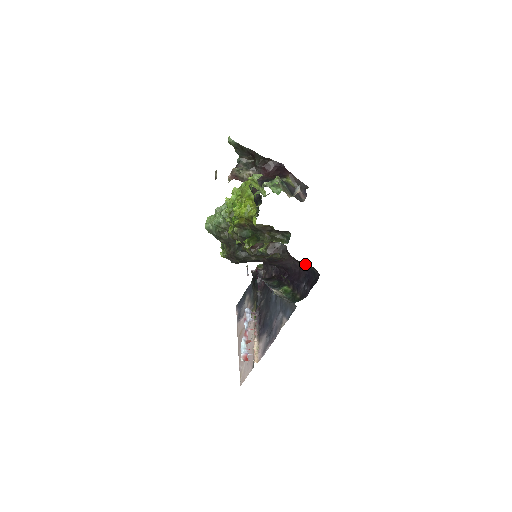
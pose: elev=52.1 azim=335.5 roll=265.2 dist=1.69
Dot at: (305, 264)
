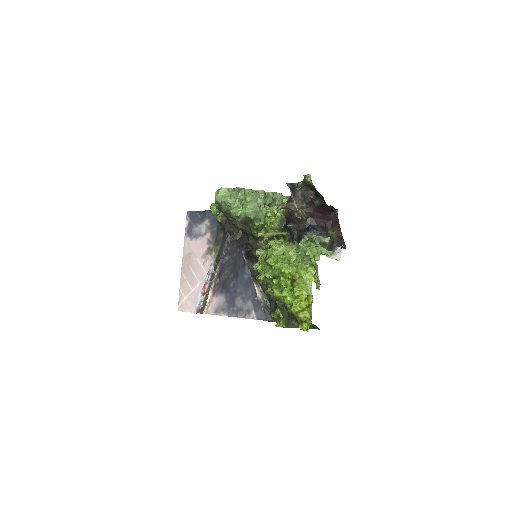
Dot at: occluded
